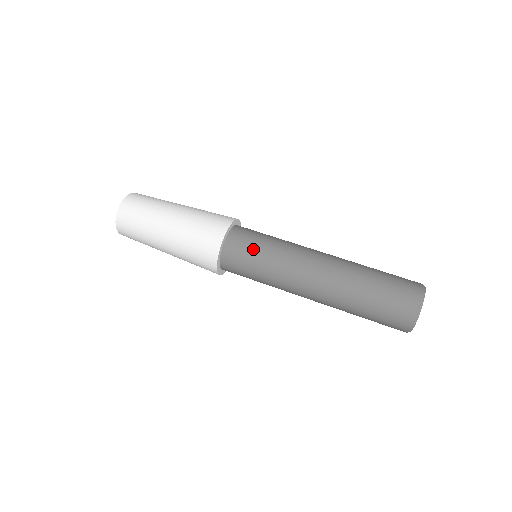
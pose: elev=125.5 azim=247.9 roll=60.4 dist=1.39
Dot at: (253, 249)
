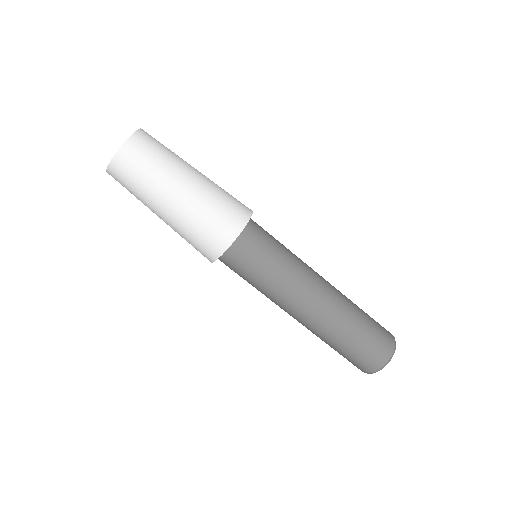
Dot at: (262, 258)
